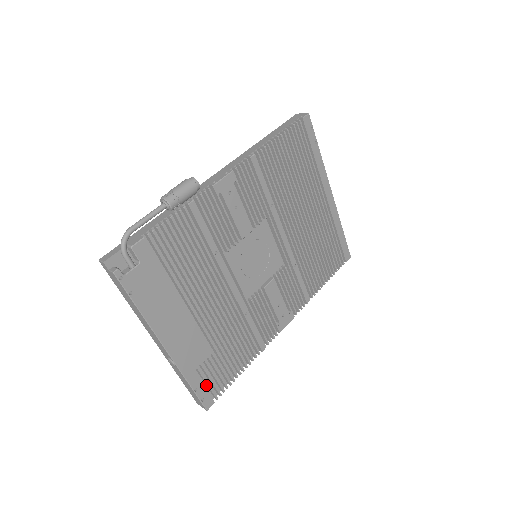
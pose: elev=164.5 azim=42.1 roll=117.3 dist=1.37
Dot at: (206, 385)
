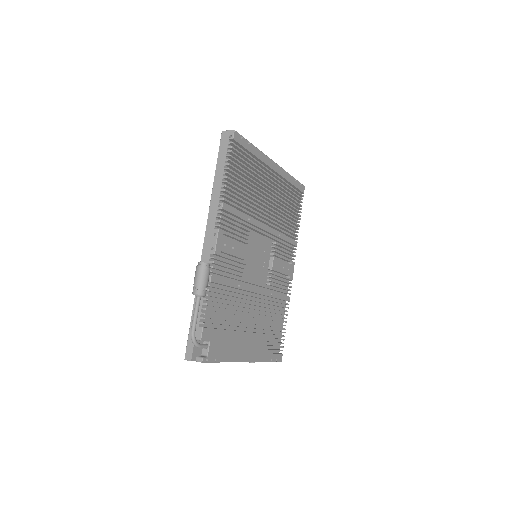
Dot at: (273, 351)
